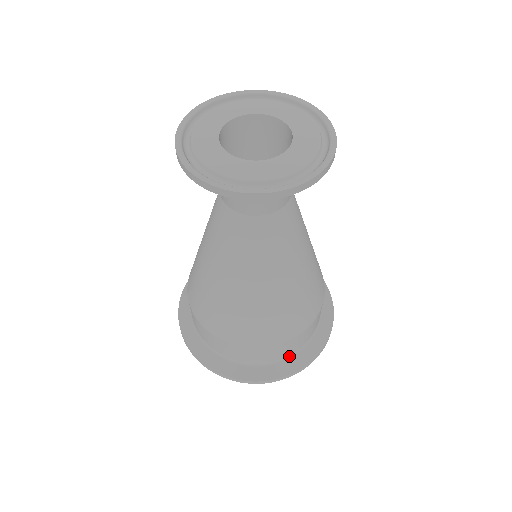
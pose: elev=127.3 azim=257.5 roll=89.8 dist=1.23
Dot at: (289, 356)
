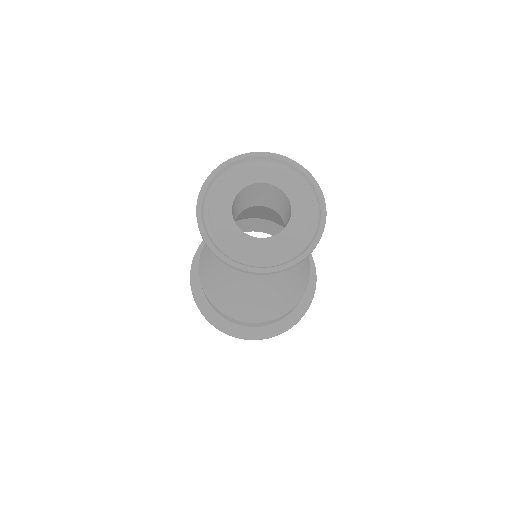
Dot at: (285, 317)
